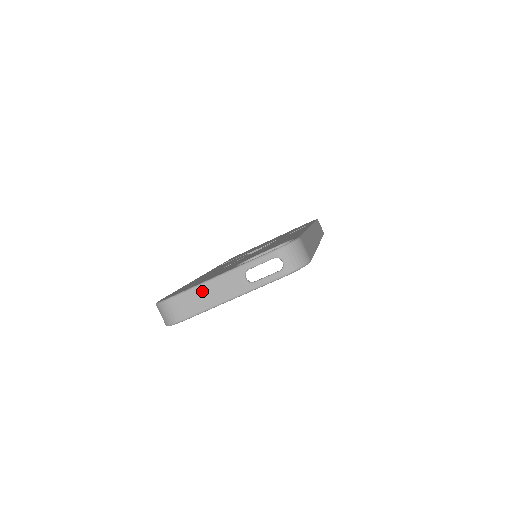
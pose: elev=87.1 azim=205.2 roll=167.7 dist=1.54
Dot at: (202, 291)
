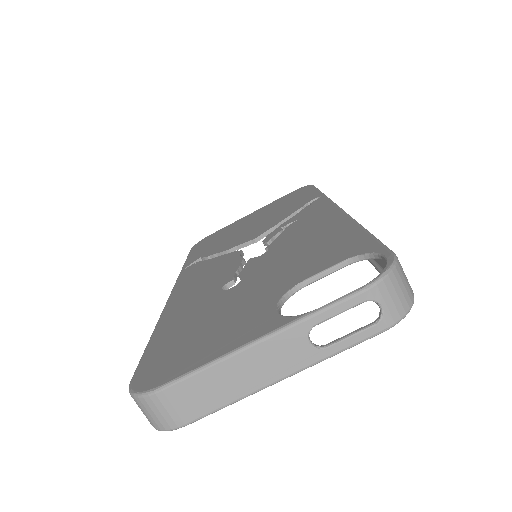
Dot at: (225, 371)
